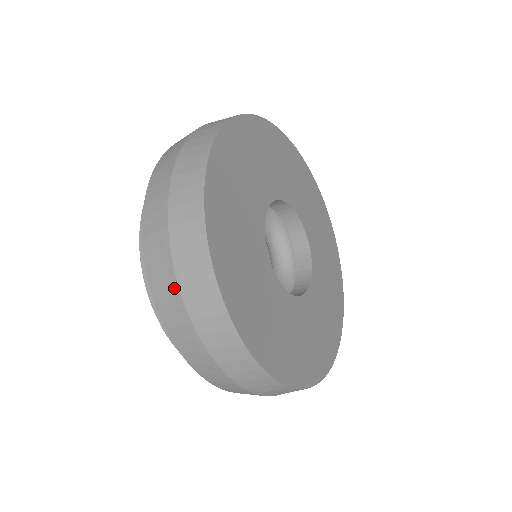
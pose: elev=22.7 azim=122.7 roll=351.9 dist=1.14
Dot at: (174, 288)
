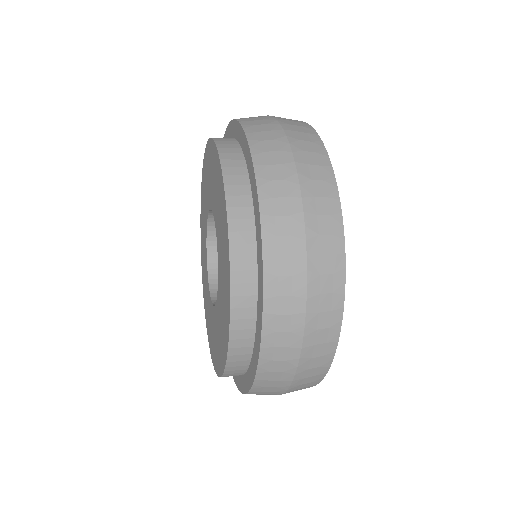
Dot at: (292, 363)
